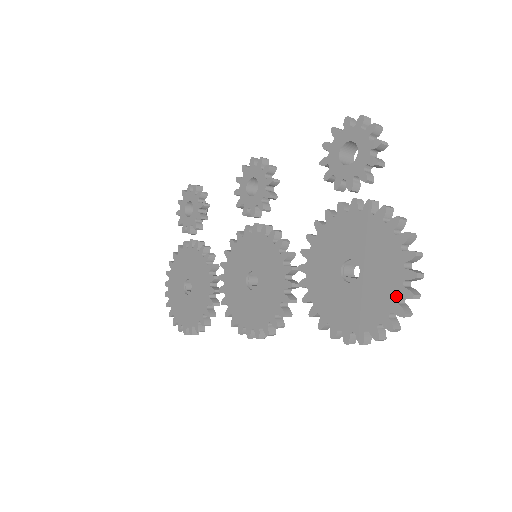
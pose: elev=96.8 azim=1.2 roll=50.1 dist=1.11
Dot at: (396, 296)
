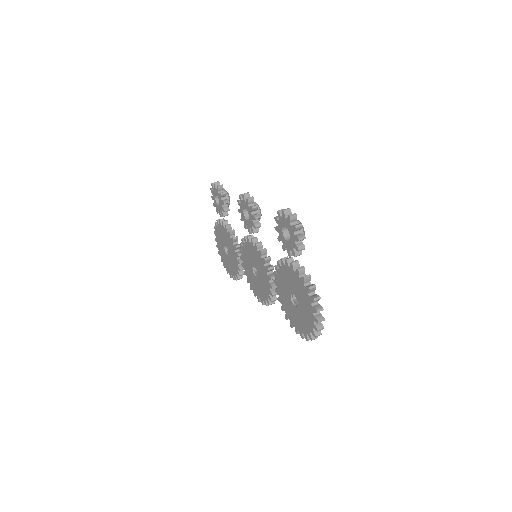
Dot at: (312, 326)
